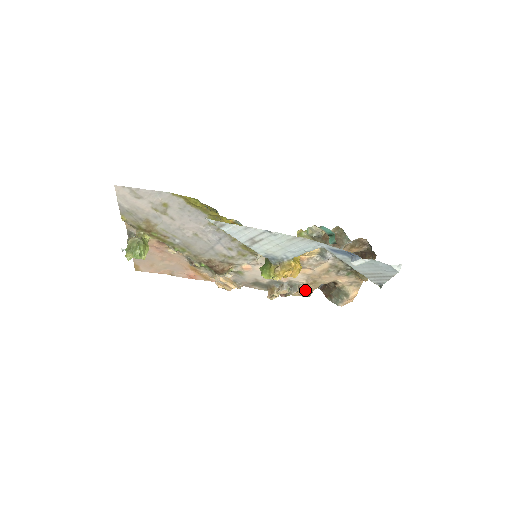
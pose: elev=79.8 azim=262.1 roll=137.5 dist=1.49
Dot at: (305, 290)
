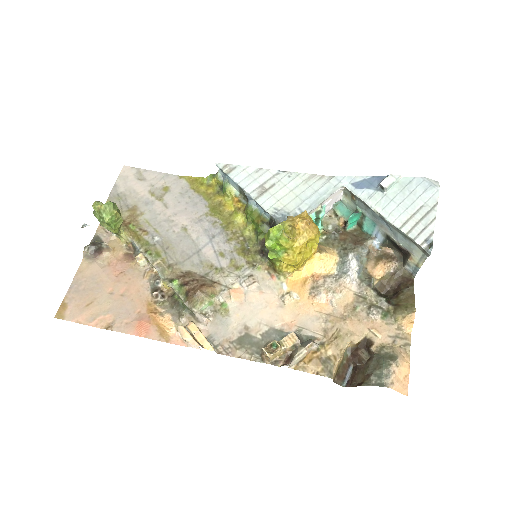
Dot at: (323, 358)
